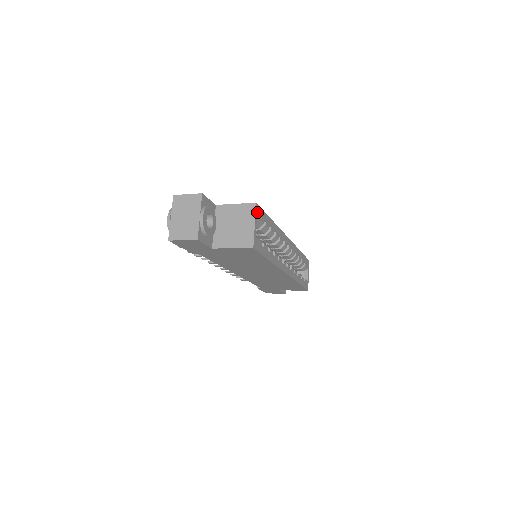
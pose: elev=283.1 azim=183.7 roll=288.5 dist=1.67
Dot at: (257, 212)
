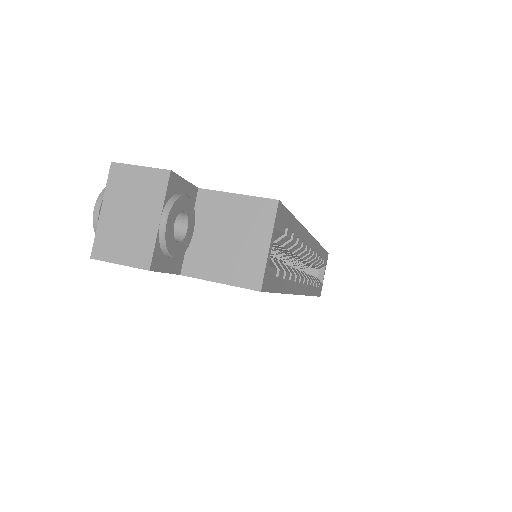
Dot at: (277, 217)
